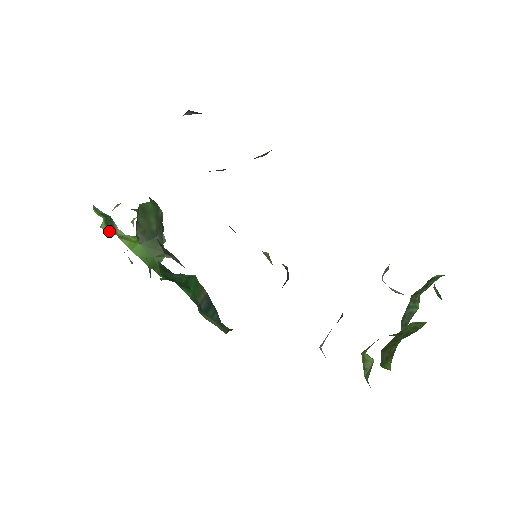
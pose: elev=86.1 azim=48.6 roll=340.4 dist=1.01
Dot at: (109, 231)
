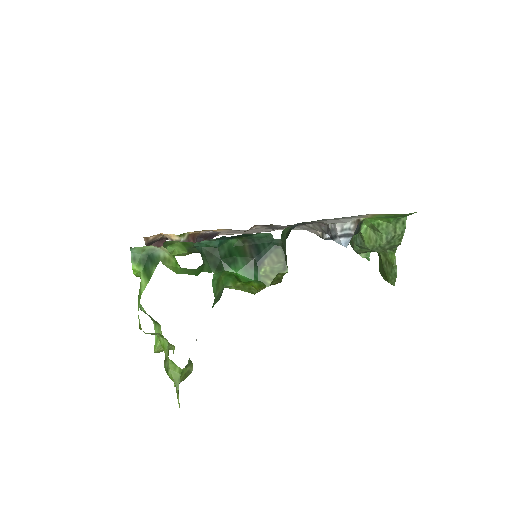
Dot at: (151, 275)
